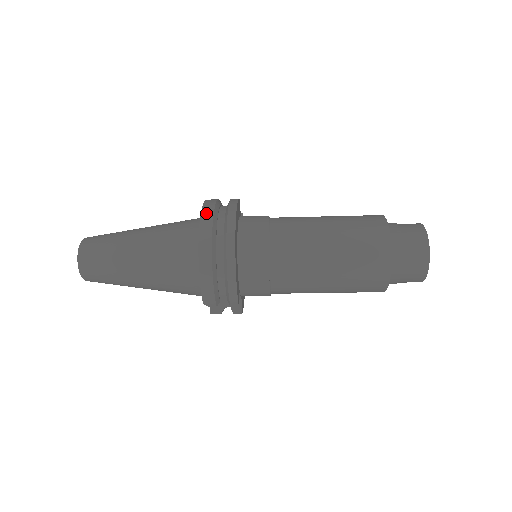
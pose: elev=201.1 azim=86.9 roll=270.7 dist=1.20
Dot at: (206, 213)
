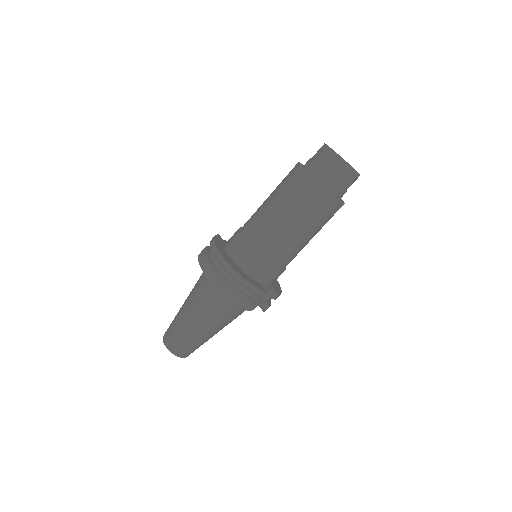
Dot at: (202, 262)
